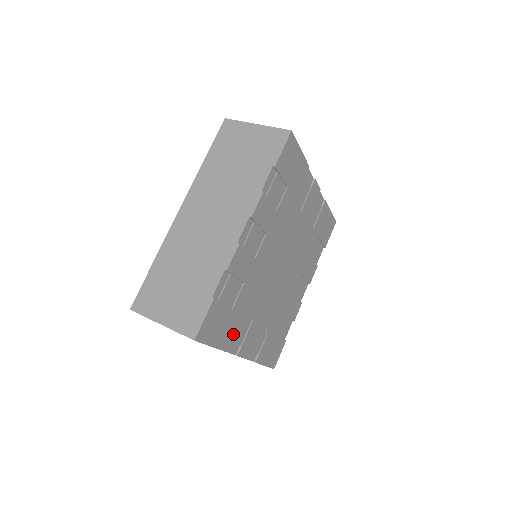
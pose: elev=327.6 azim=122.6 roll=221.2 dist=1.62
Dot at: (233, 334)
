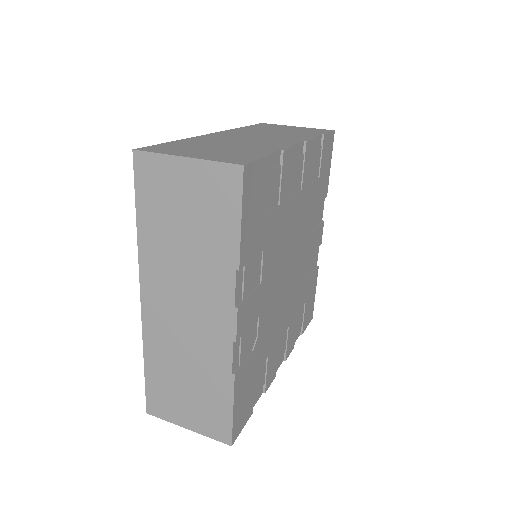
Dot at: (251, 257)
